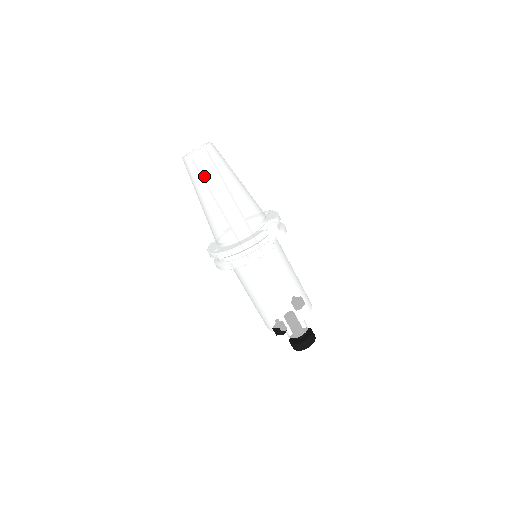
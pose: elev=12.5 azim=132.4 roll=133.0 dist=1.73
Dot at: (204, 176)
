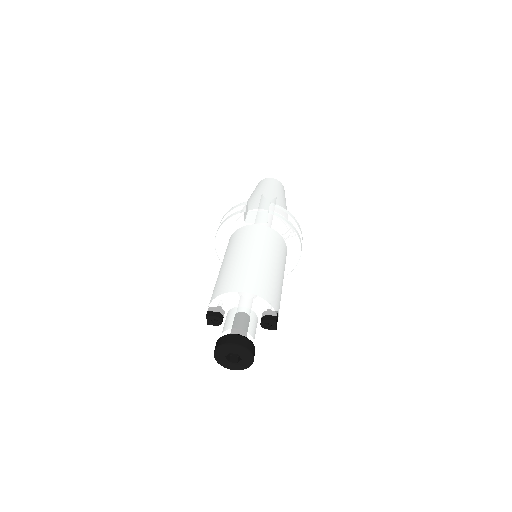
Dot at: occluded
